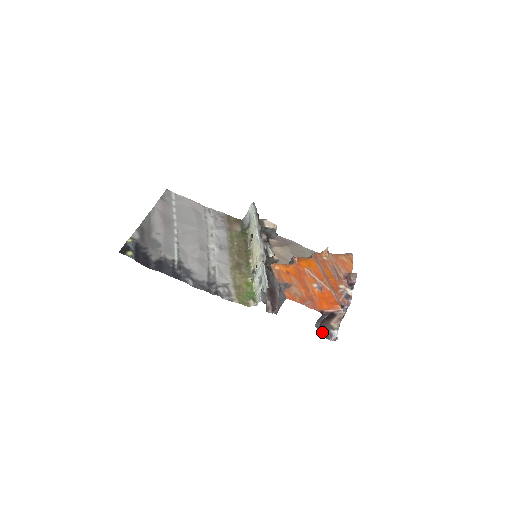
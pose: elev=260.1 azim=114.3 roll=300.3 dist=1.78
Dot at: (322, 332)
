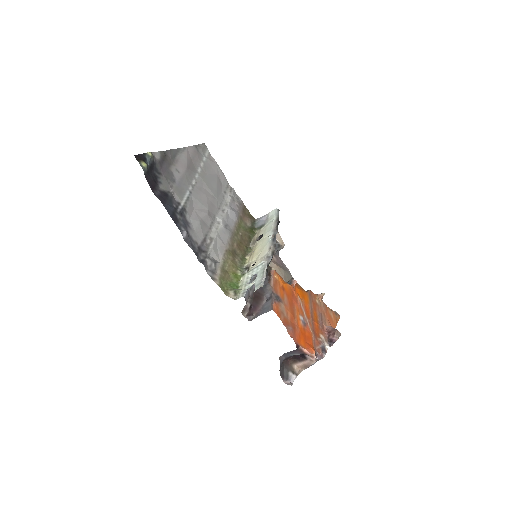
Dot at: (281, 368)
